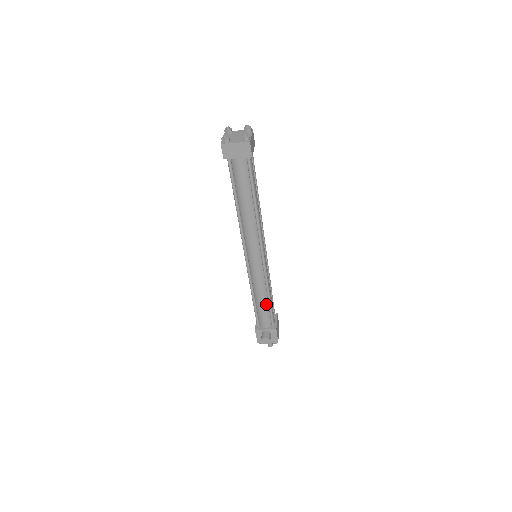
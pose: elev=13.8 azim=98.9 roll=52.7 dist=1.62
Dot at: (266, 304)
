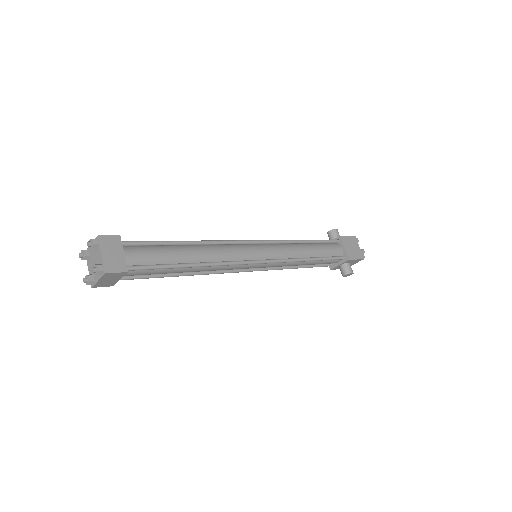
Dot at: (314, 261)
